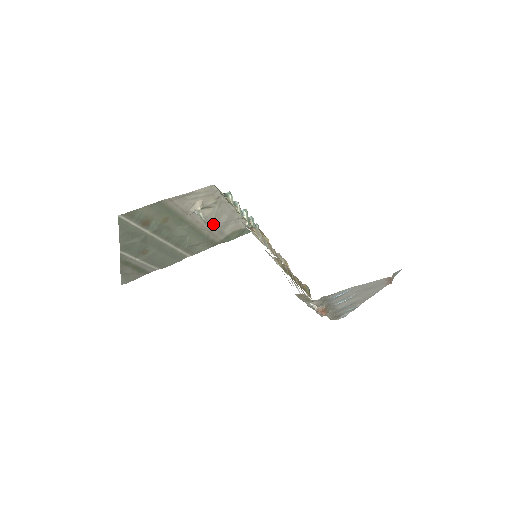
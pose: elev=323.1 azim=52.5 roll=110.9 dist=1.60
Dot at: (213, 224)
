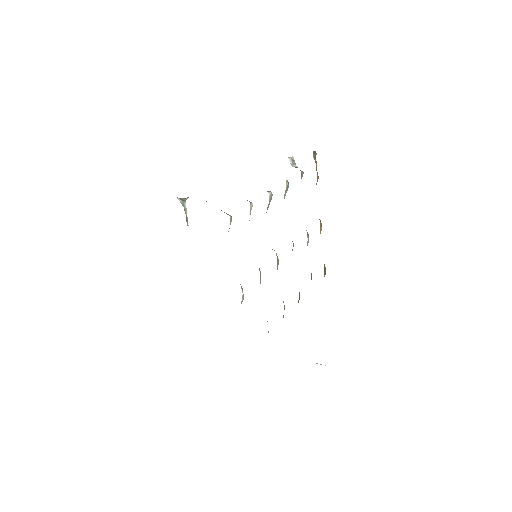
Dot at: occluded
